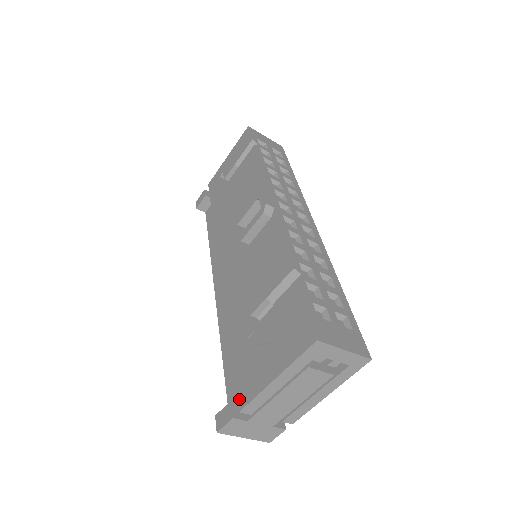
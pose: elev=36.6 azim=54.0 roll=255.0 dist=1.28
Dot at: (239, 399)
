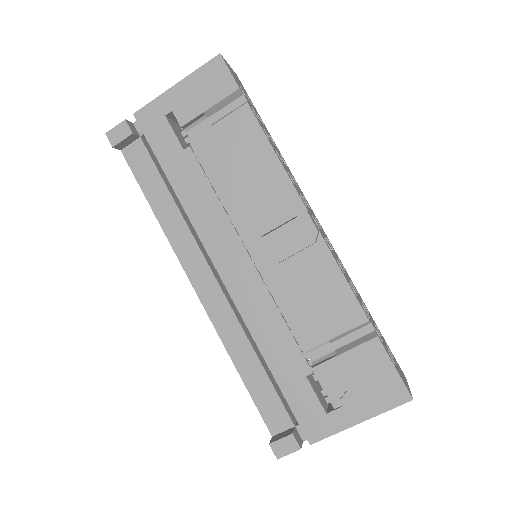
Dot at: (307, 434)
